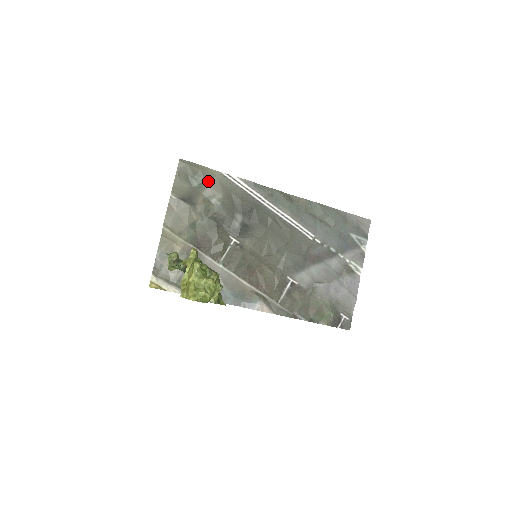
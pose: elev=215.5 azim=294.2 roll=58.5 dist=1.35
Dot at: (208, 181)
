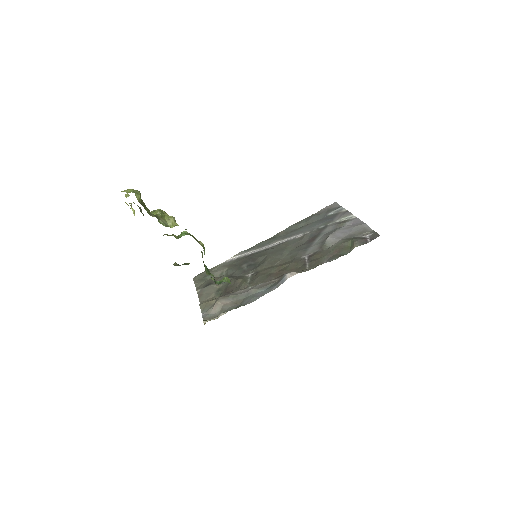
Dot at: (215, 271)
